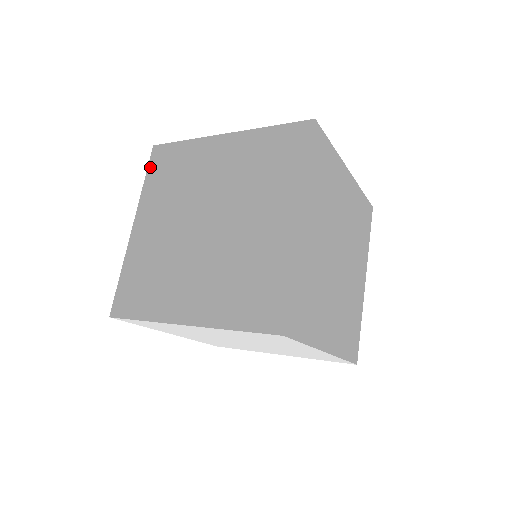
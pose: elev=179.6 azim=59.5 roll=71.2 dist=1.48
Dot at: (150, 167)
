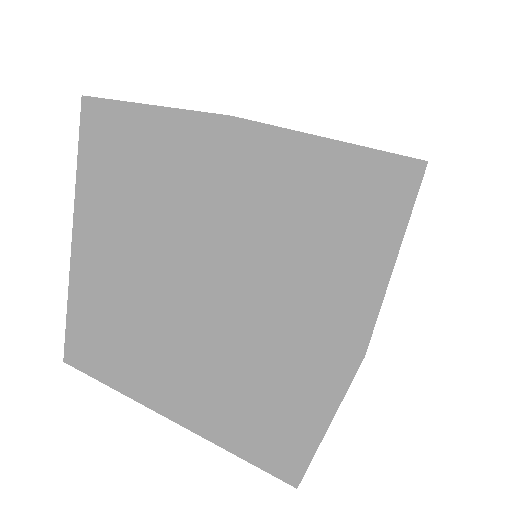
Dot at: (83, 142)
